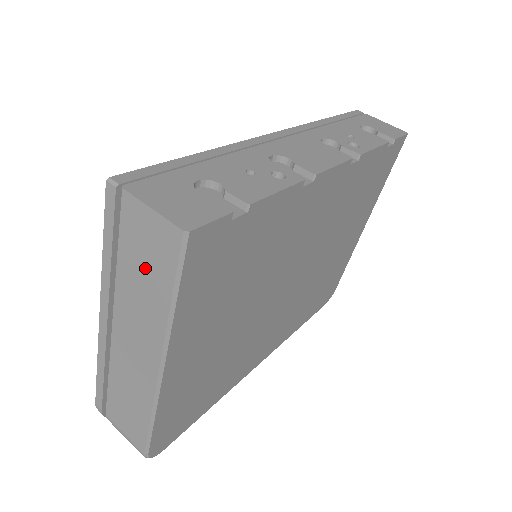
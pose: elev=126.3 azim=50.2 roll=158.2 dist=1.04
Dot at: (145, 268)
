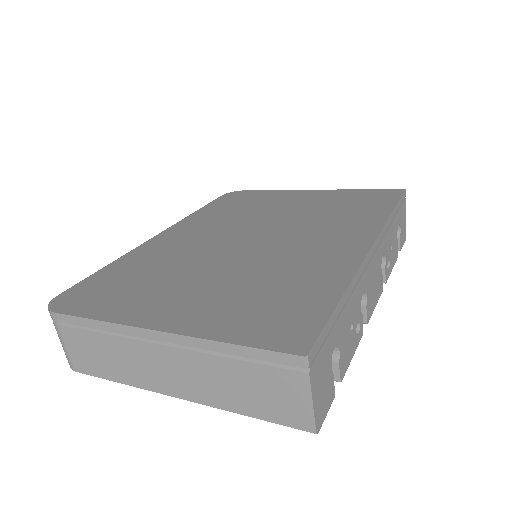
Dot at: (254, 392)
